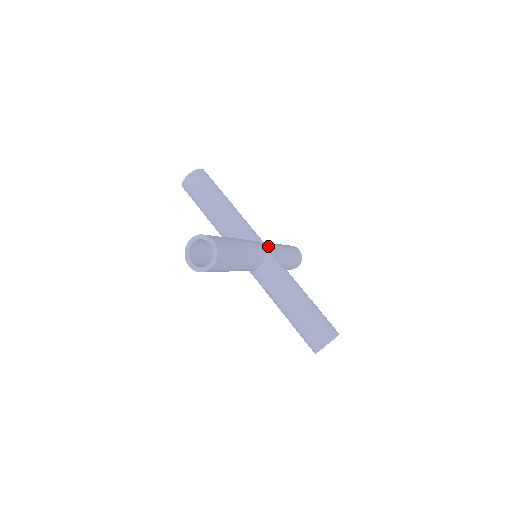
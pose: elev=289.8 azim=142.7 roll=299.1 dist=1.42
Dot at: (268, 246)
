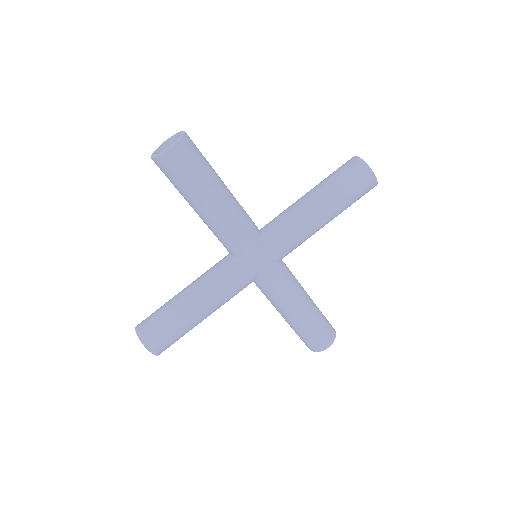
Dot at: (267, 258)
